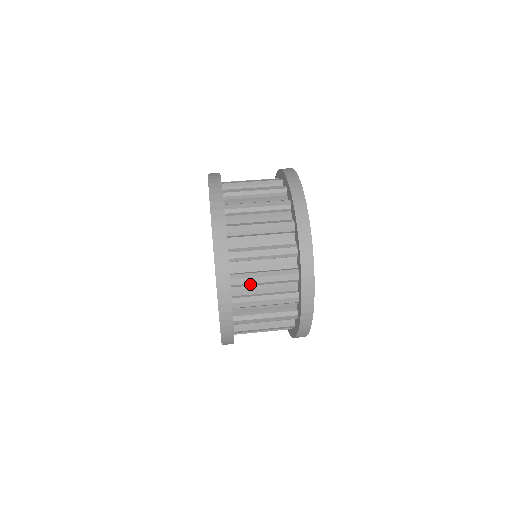
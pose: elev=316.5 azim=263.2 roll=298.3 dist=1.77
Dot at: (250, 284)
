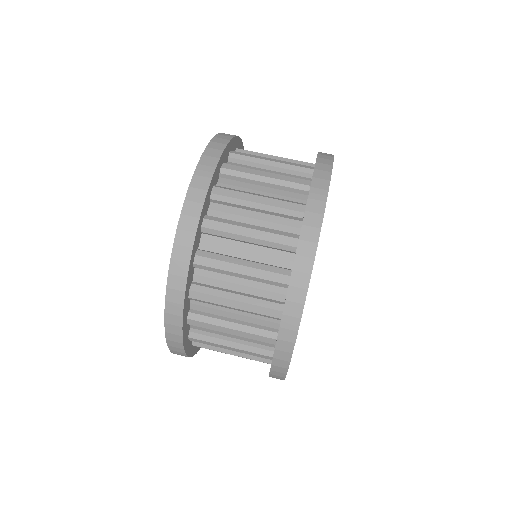
Dot at: (212, 344)
